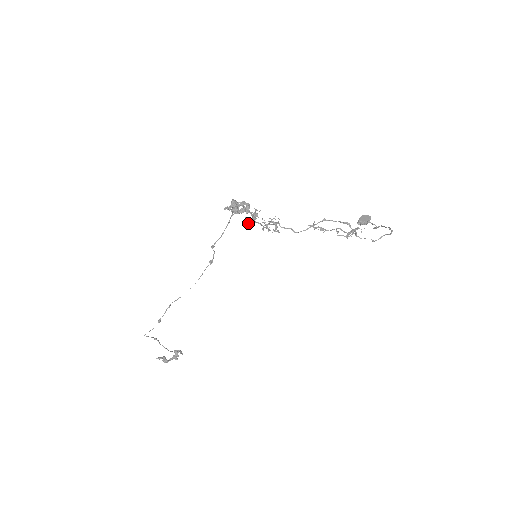
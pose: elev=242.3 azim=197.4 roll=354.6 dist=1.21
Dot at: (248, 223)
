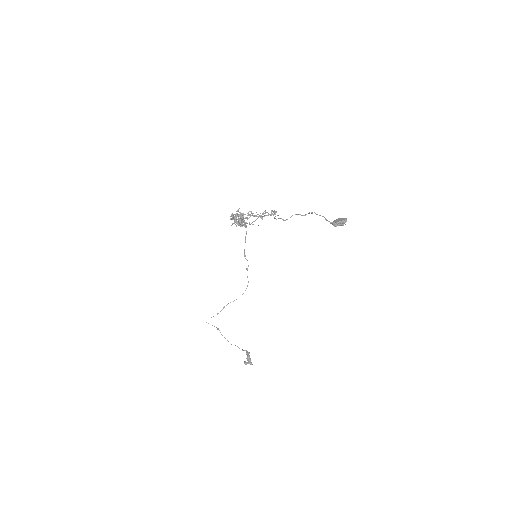
Dot at: occluded
